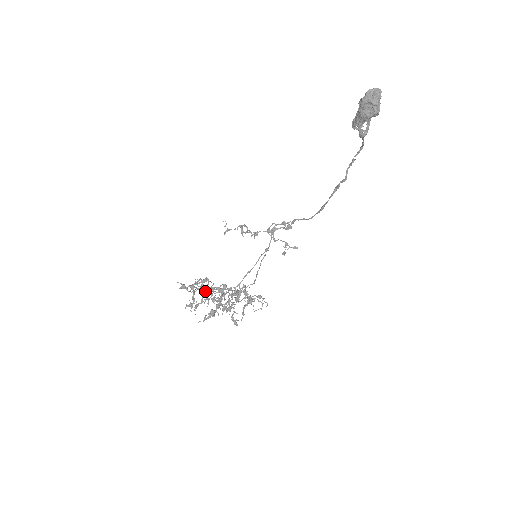
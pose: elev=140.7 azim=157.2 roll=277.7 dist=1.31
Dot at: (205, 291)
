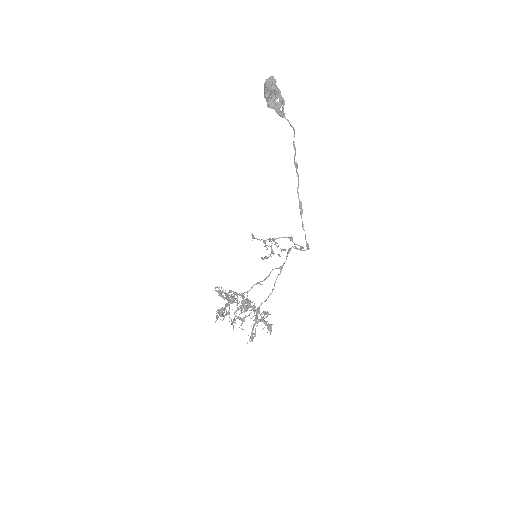
Dot at: (229, 297)
